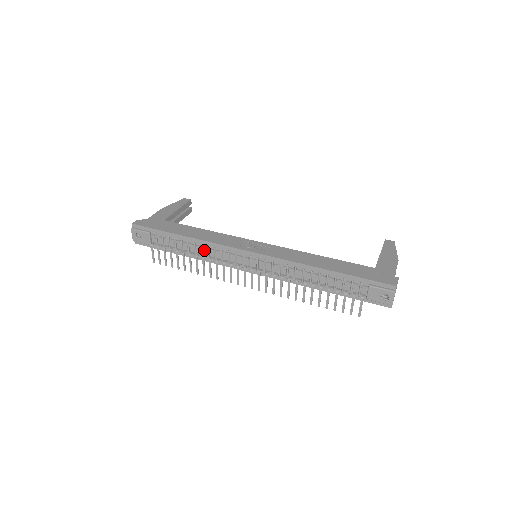
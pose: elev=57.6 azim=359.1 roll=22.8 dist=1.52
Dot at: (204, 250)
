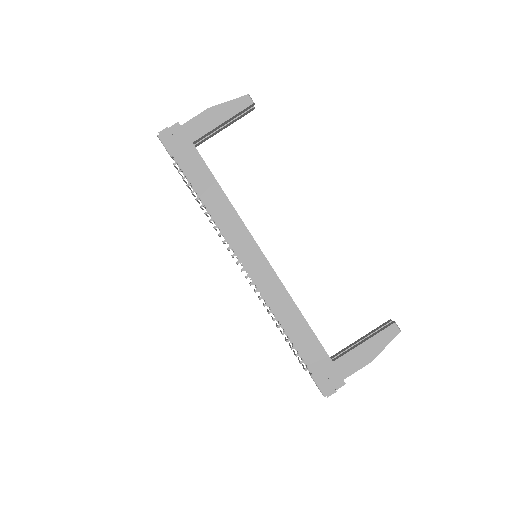
Dot at: occluded
